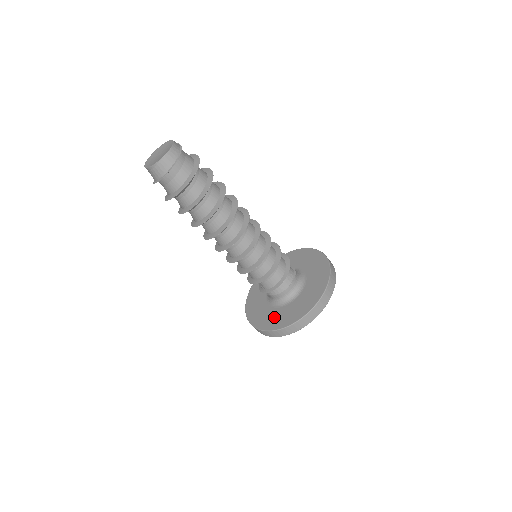
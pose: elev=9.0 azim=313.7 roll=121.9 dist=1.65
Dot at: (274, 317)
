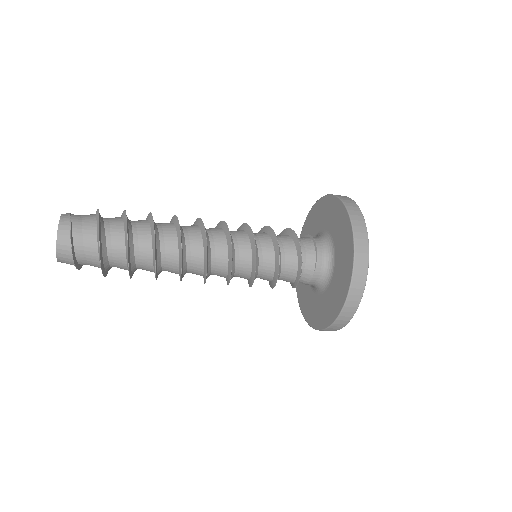
Dot at: (317, 310)
